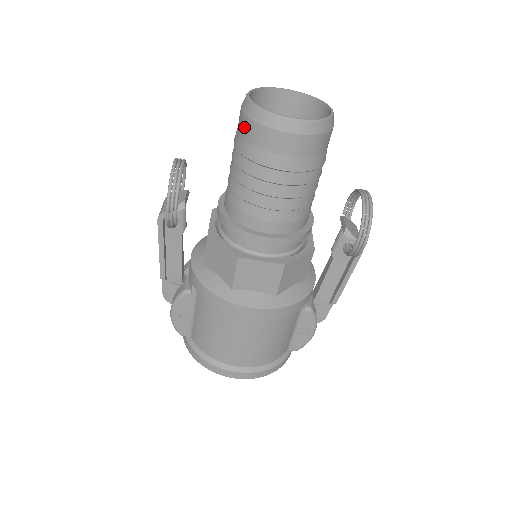
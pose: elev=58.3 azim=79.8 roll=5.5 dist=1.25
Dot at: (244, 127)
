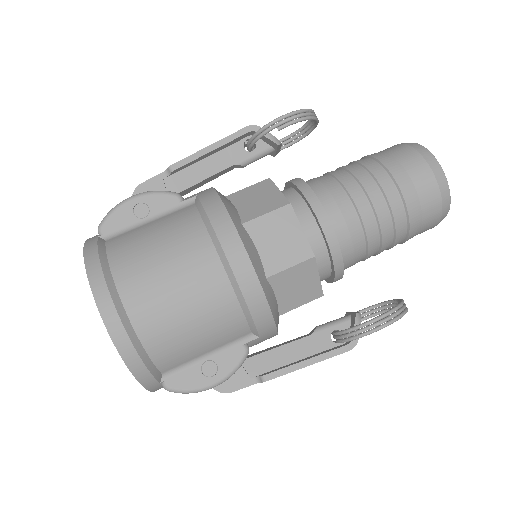
Dot at: (394, 148)
